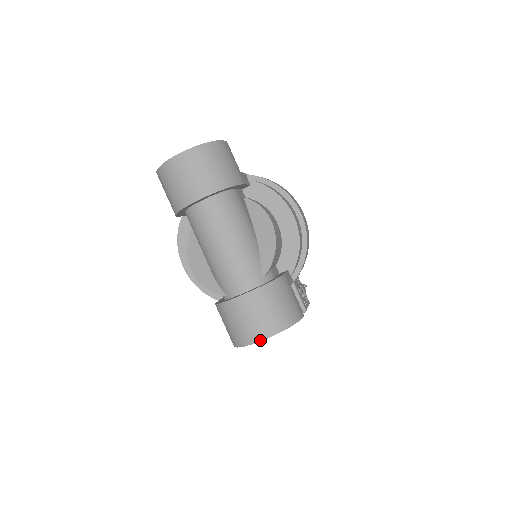
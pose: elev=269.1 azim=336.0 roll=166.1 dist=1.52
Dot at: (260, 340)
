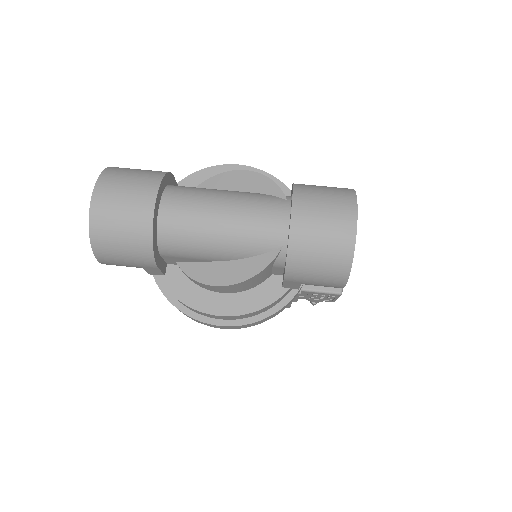
Dot at: (355, 222)
